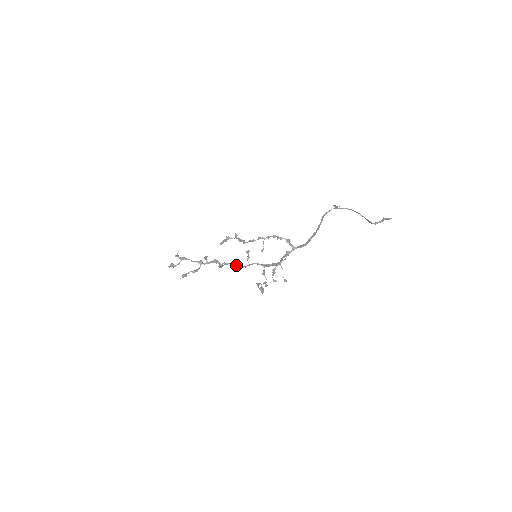
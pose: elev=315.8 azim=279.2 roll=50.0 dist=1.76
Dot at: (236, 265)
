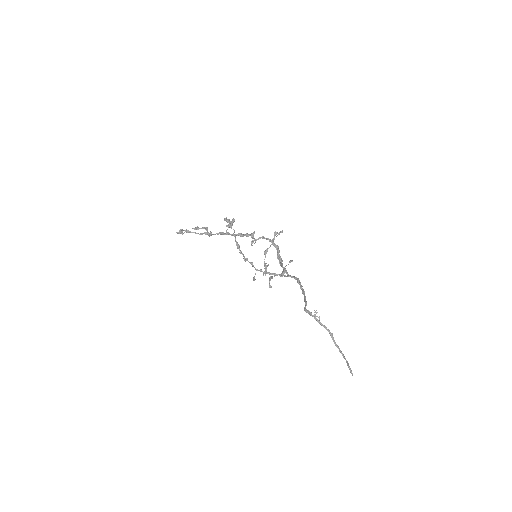
Dot at: (243, 236)
